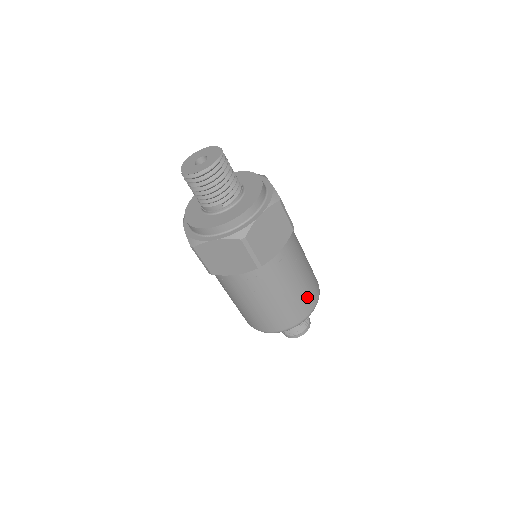
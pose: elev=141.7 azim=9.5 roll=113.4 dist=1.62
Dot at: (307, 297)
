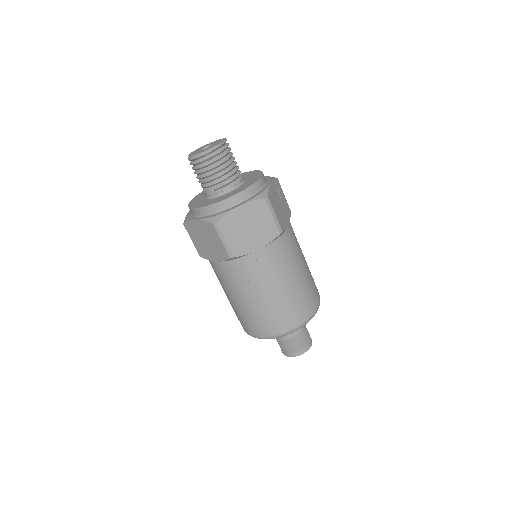
Dot at: (290, 310)
